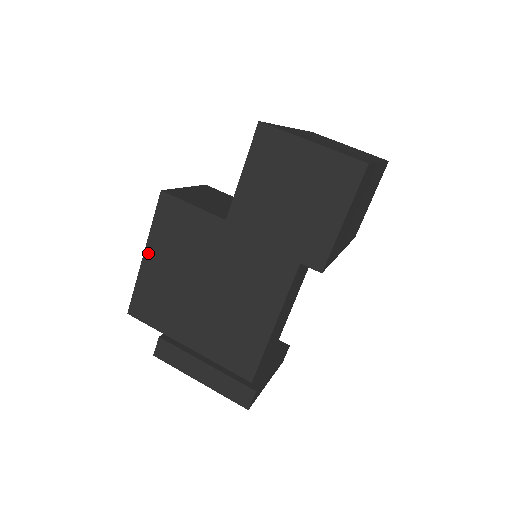
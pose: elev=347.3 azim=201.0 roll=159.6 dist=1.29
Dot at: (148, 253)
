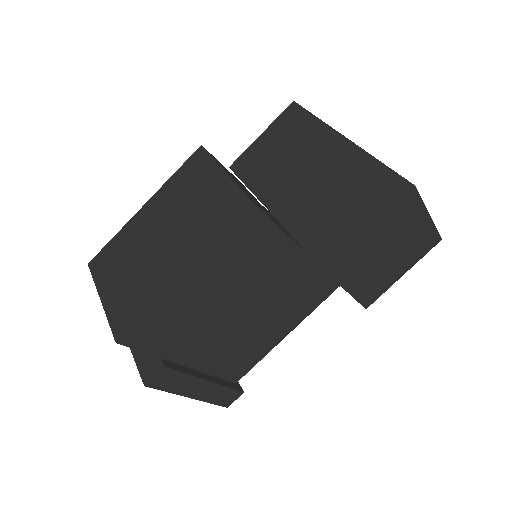
Dot at: (192, 274)
